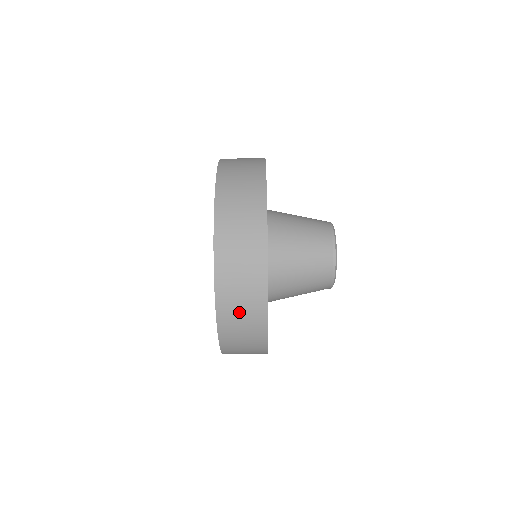
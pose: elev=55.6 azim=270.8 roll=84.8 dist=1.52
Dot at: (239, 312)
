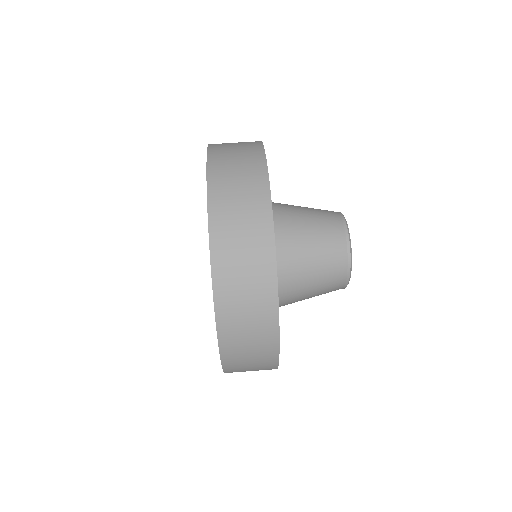
Dot at: (242, 301)
